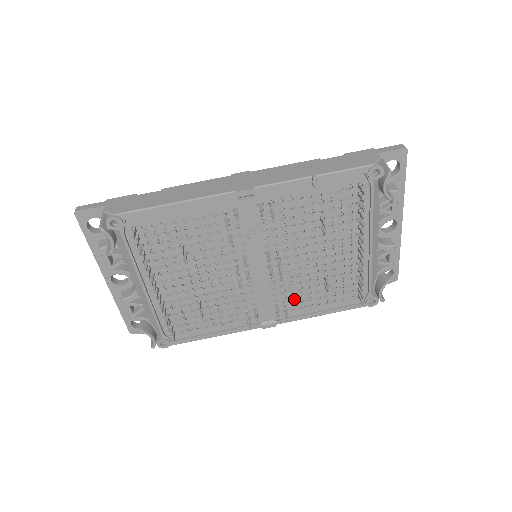
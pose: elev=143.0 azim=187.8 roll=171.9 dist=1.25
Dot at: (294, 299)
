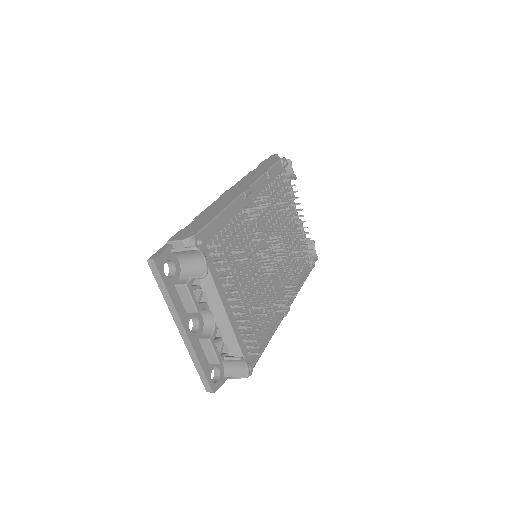
Dot at: (288, 279)
